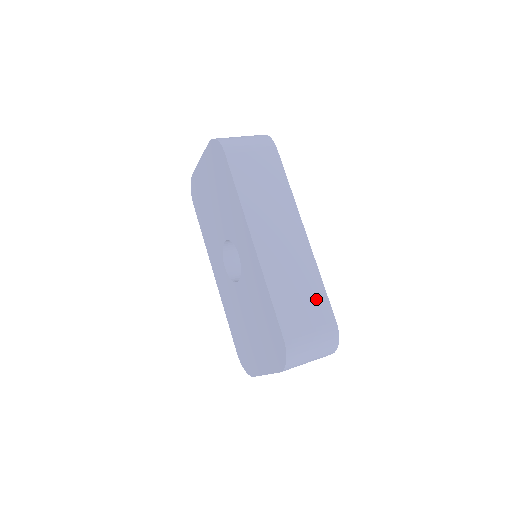
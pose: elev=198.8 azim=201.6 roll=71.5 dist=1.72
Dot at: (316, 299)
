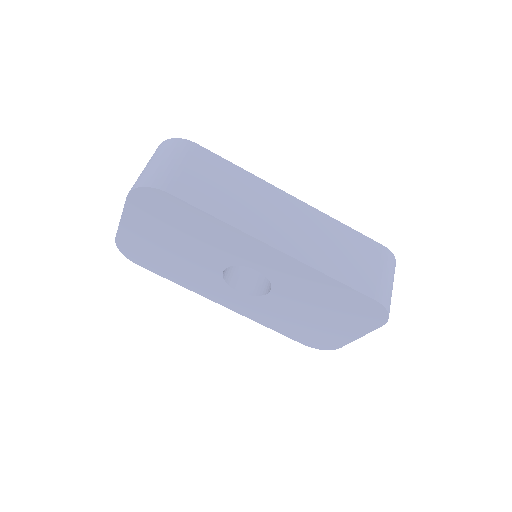
Dot at: (357, 244)
